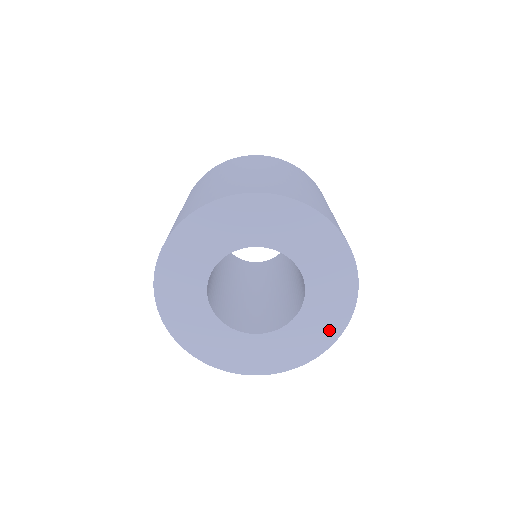
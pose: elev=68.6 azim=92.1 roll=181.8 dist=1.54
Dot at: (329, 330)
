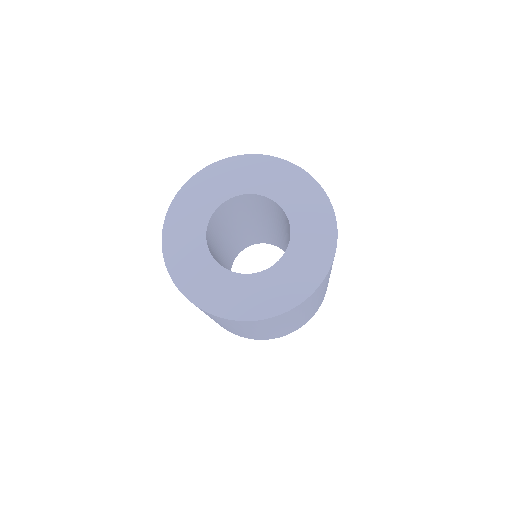
Dot at: (281, 300)
